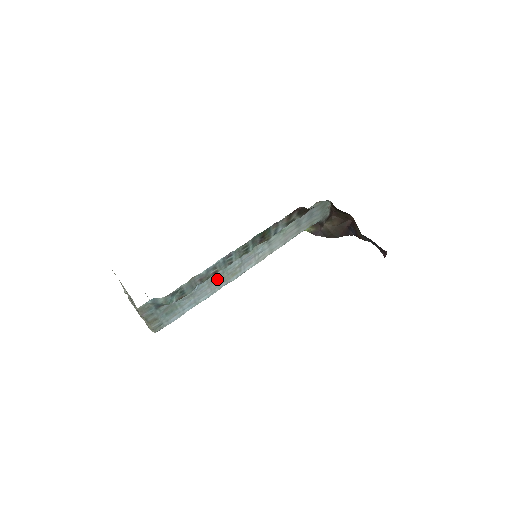
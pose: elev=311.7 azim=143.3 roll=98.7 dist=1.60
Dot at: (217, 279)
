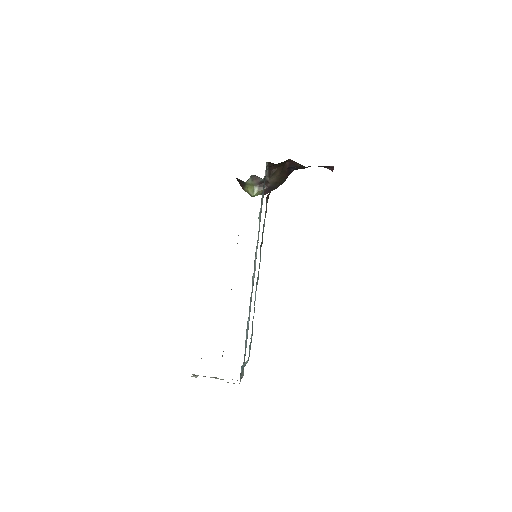
Dot at: occluded
